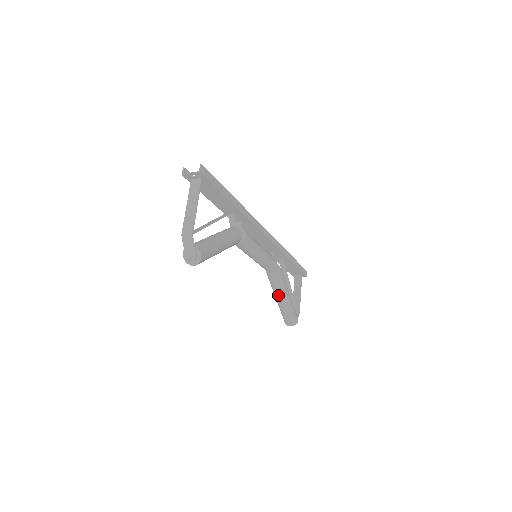
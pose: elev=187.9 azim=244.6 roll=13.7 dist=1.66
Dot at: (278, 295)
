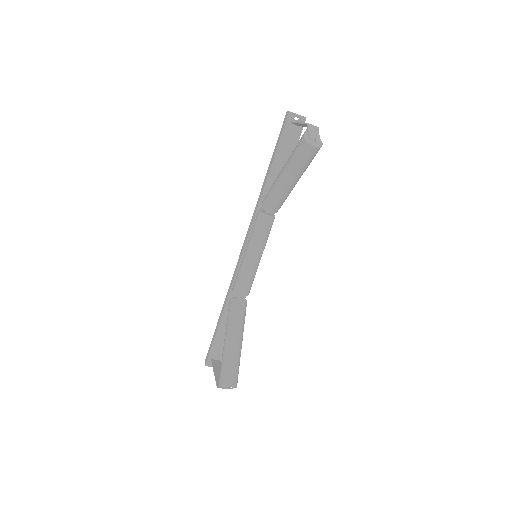
Dot at: (236, 332)
